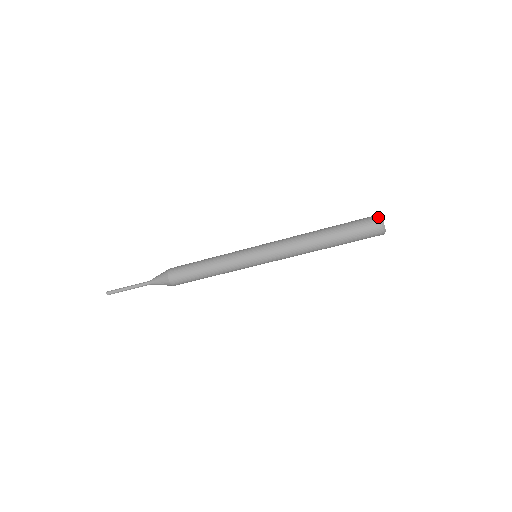
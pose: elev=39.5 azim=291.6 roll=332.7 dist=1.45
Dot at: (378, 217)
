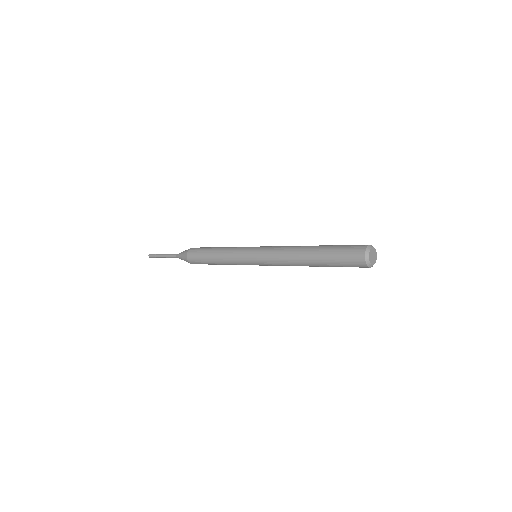
Dot at: (365, 246)
